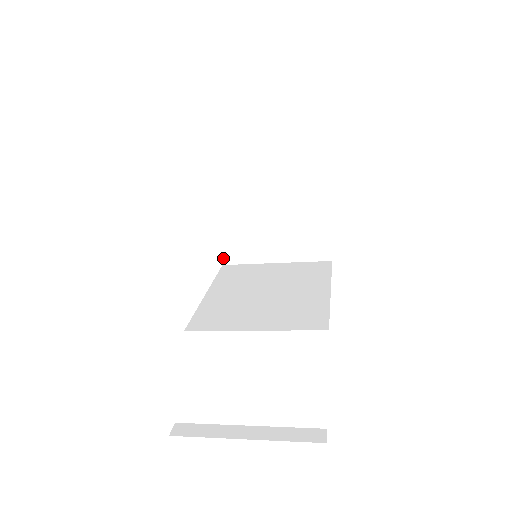
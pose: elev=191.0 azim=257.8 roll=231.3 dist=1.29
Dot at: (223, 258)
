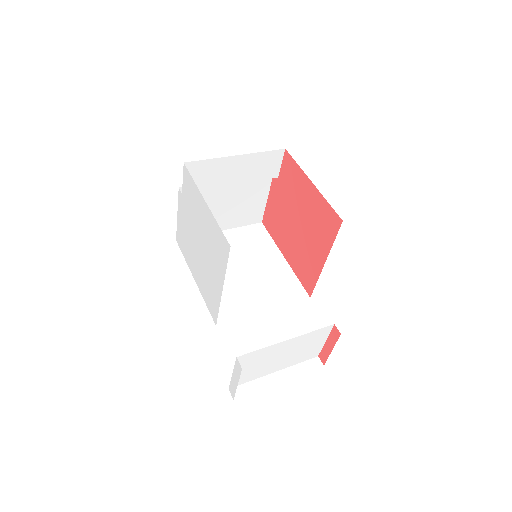
Dot at: occluded
